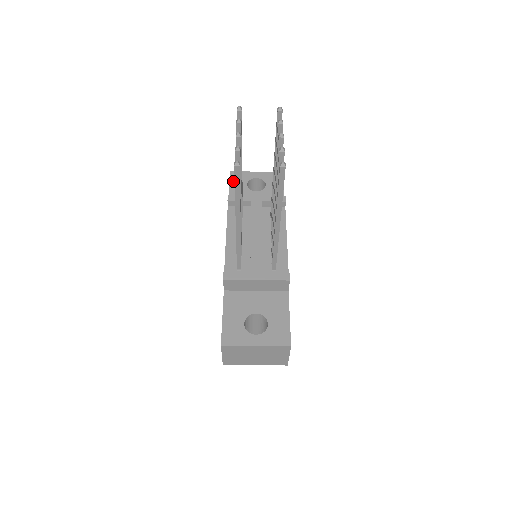
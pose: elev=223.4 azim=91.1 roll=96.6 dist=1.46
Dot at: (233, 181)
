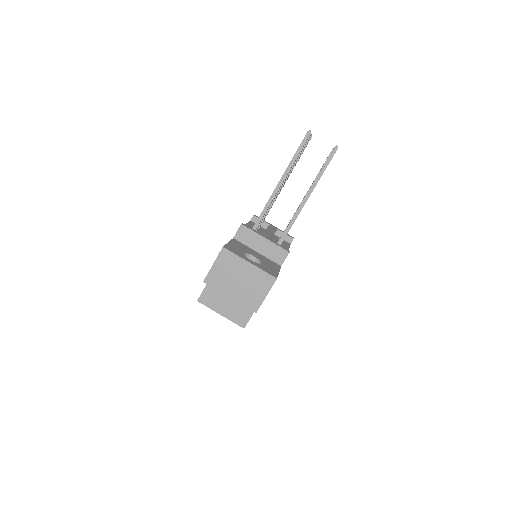
Dot at: occluded
